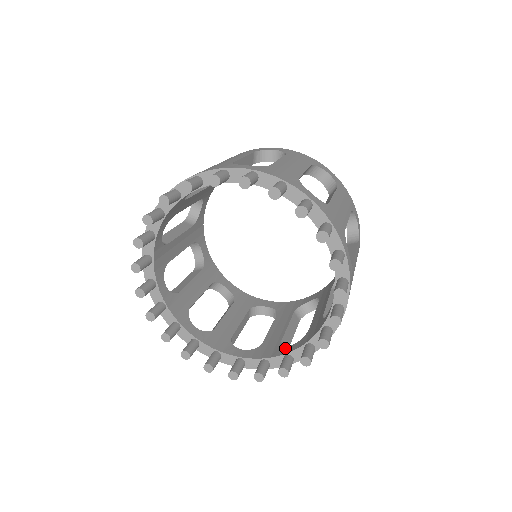
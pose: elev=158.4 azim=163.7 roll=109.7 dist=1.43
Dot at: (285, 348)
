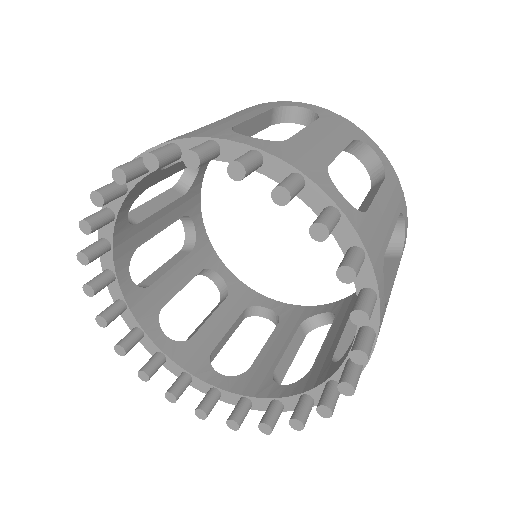
Dot at: (275, 387)
